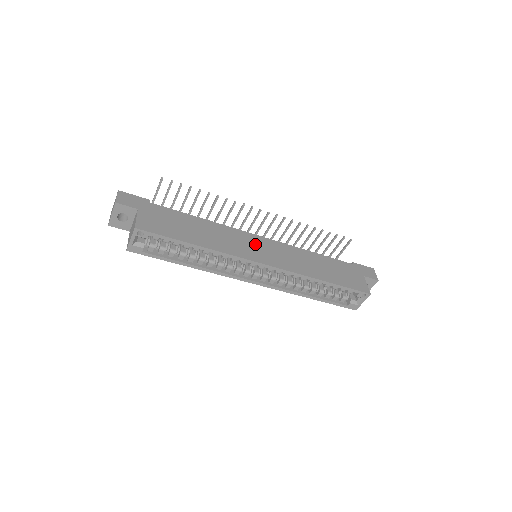
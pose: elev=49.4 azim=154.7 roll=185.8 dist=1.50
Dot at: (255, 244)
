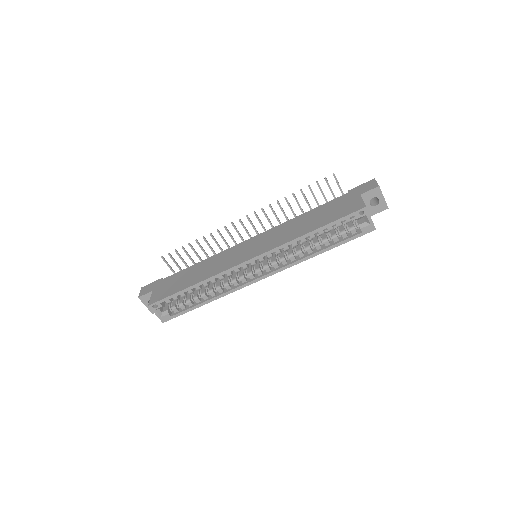
Dot at: (243, 249)
